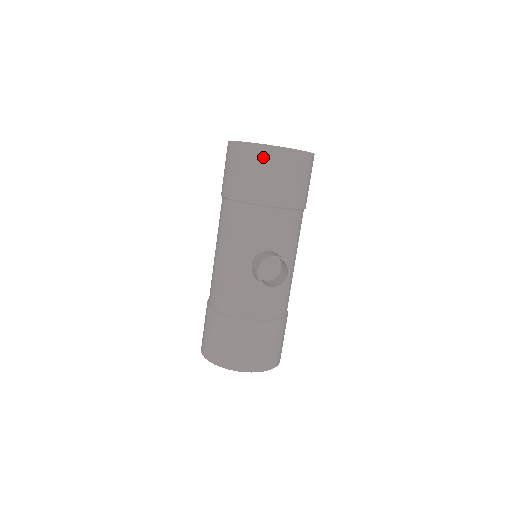
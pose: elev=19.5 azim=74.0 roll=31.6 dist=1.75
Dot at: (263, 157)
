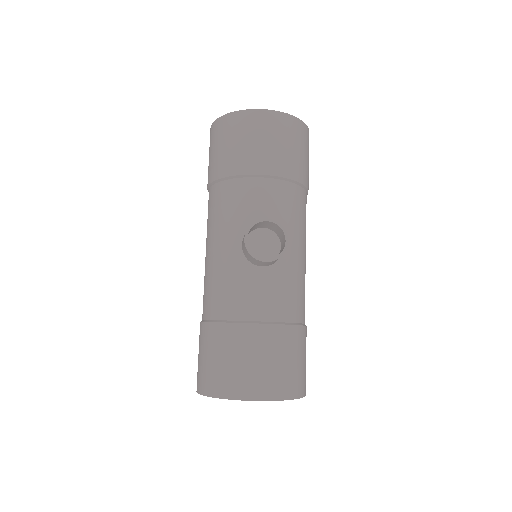
Dot at: (243, 123)
